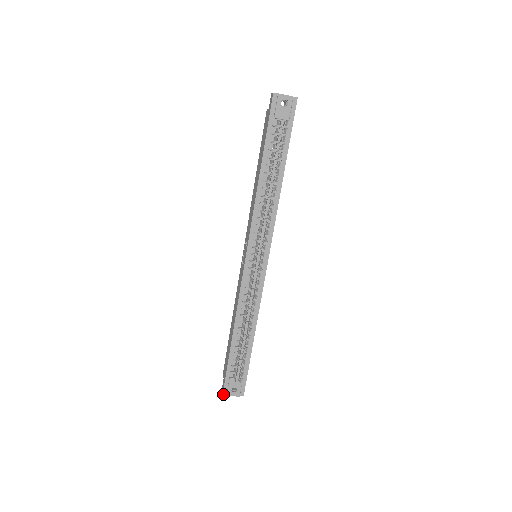
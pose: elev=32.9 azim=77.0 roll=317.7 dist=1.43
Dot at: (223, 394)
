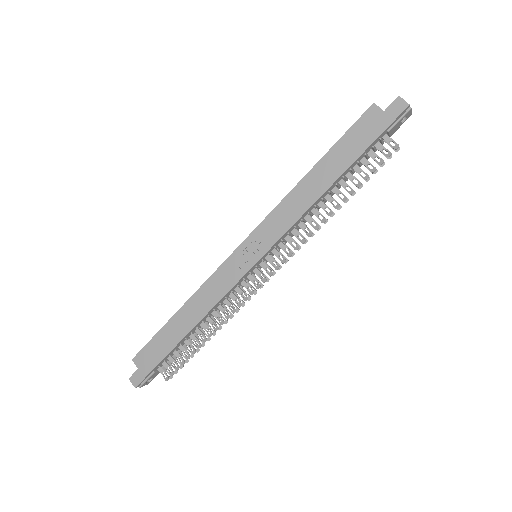
Dot at: (136, 387)
